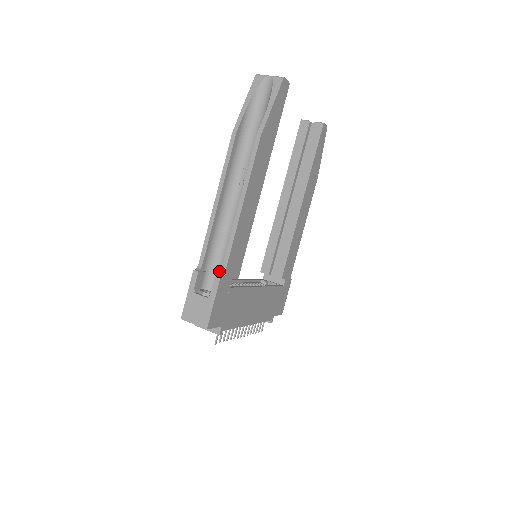
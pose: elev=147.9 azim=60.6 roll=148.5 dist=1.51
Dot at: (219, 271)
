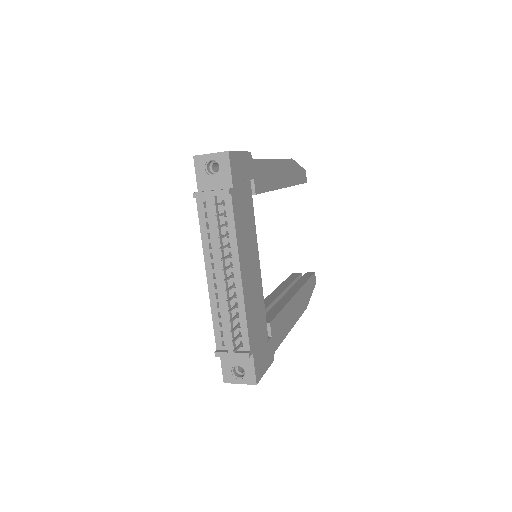
Dot at: occluded
